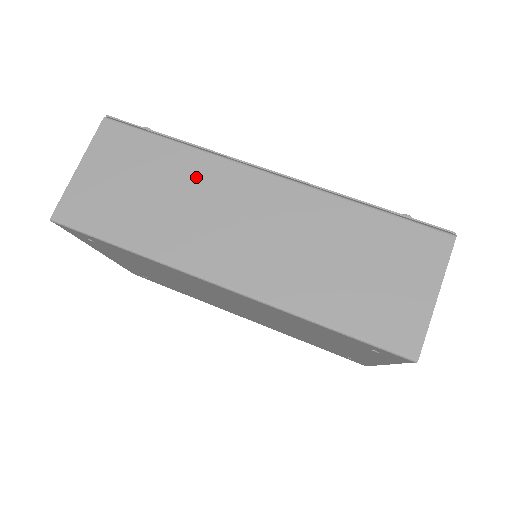
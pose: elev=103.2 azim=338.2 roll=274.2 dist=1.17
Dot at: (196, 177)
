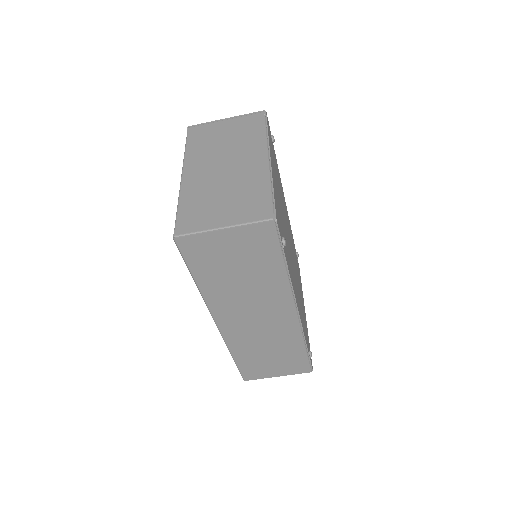
Dot at: (268, 288)
